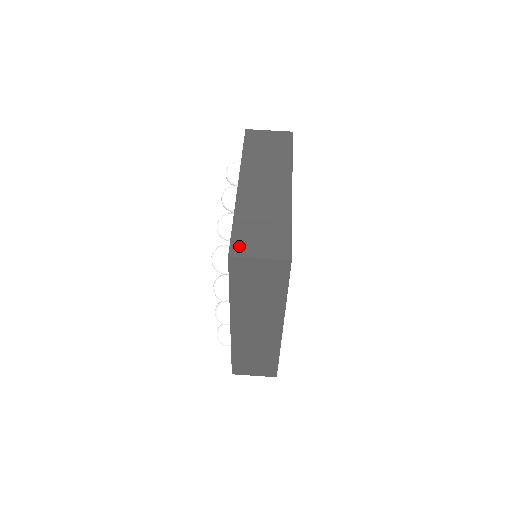
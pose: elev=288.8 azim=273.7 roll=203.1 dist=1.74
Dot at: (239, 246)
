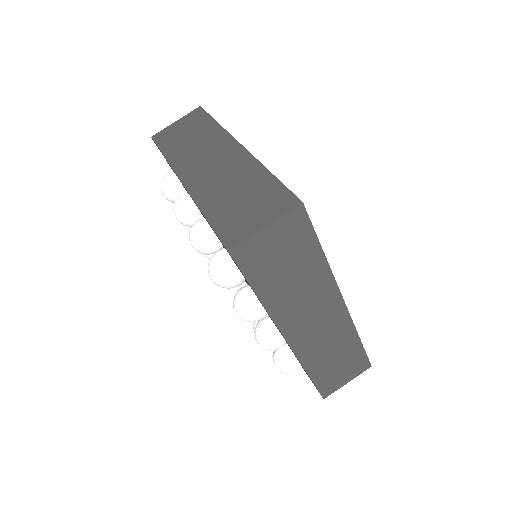
Dot at: (231, 233)
